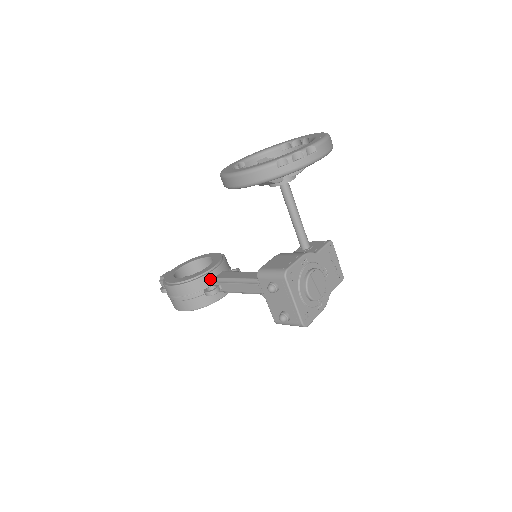
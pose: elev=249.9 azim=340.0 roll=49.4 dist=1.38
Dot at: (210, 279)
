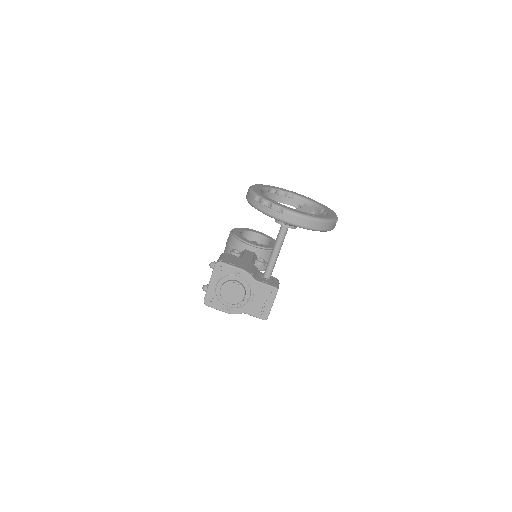
Dot at: (243, 248)
